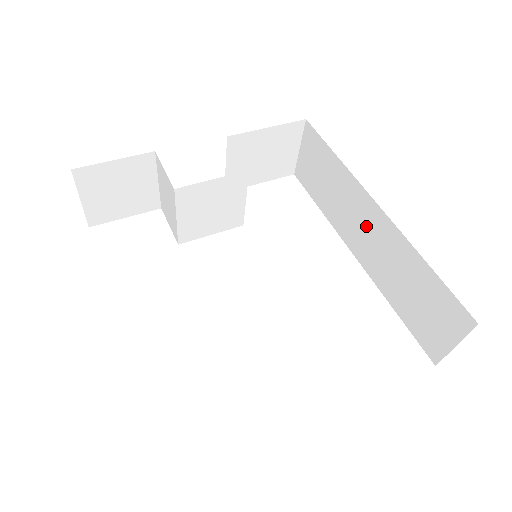
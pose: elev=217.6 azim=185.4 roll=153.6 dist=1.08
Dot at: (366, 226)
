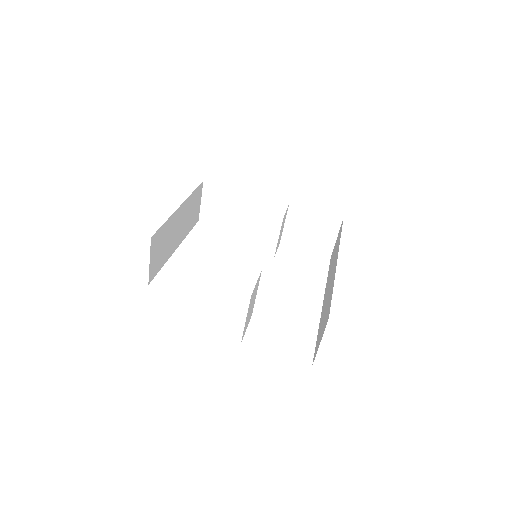
Dot at: (331, 277)
